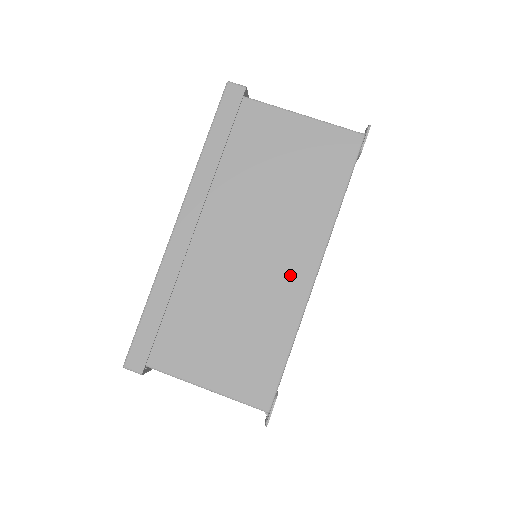
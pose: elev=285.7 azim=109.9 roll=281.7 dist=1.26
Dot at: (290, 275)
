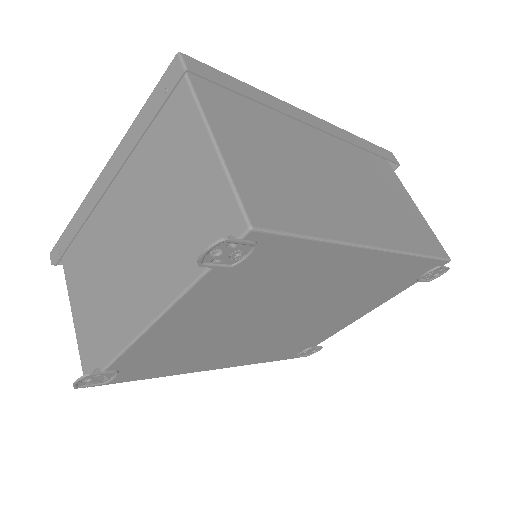
Dot at: (358, 222)
